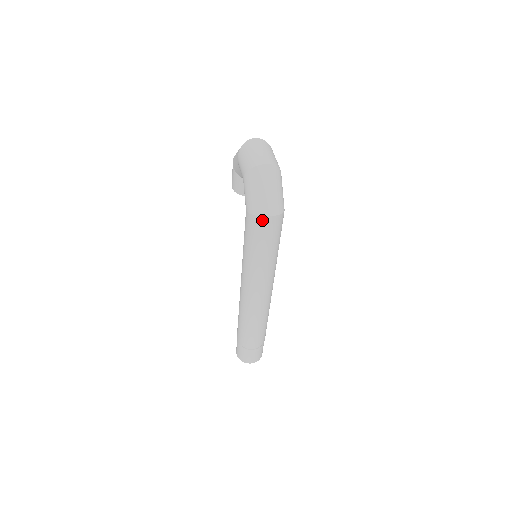
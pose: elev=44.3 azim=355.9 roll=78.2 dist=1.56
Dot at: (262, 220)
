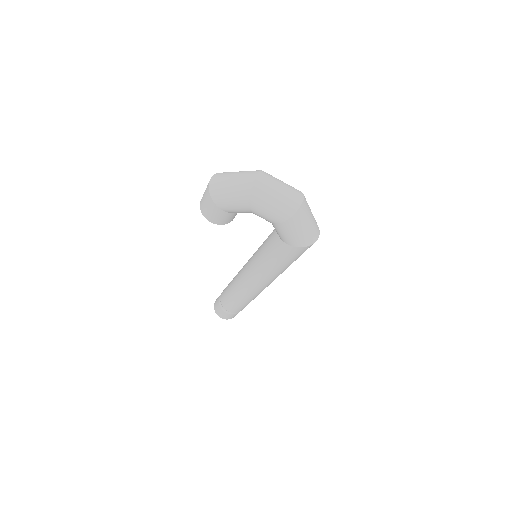
Dot at: occluded
